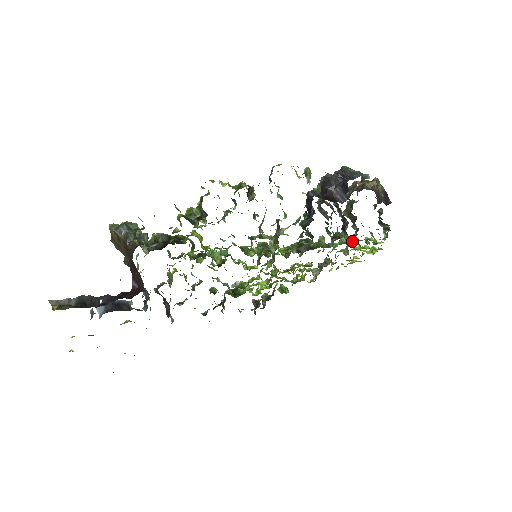
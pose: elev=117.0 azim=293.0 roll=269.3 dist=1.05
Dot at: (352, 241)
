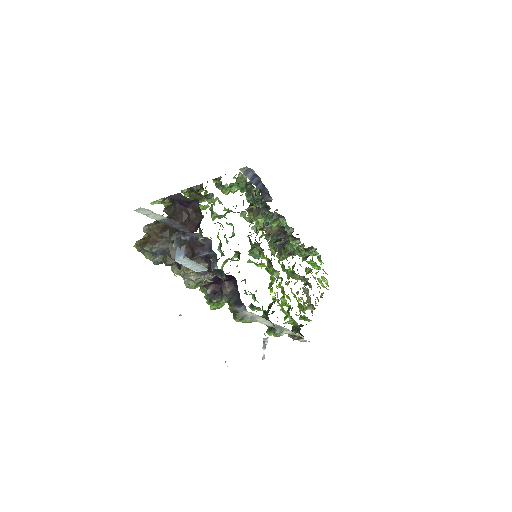
Dot at: (303, 249)
